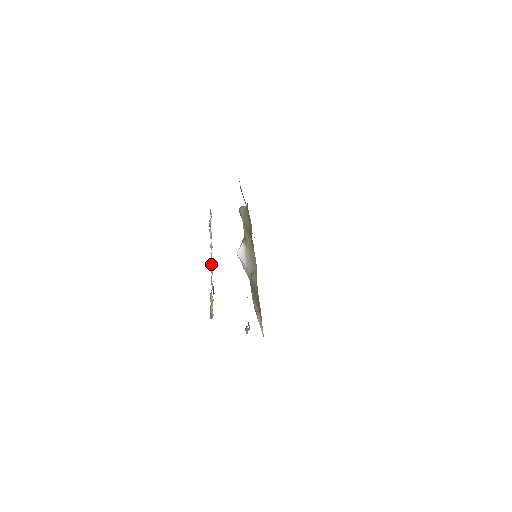
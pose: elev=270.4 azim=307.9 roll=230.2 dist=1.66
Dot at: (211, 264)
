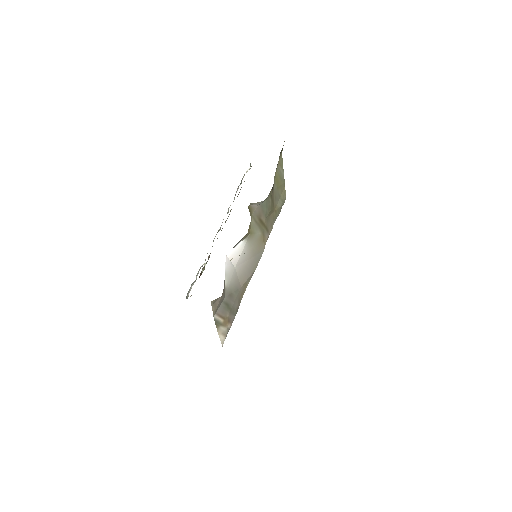
Dot at: (216, 234)
